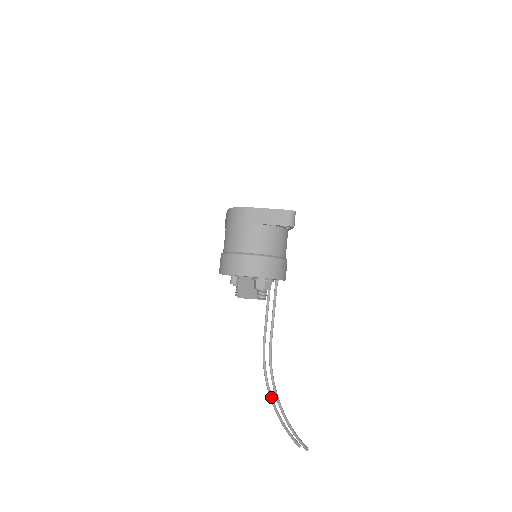
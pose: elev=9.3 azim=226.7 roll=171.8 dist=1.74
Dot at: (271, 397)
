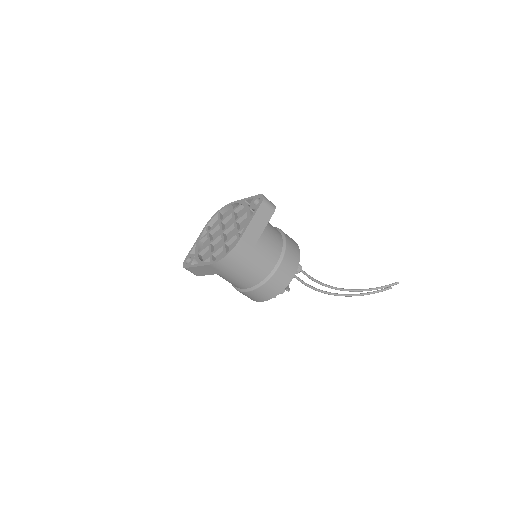
Dot at: (344, 295)
